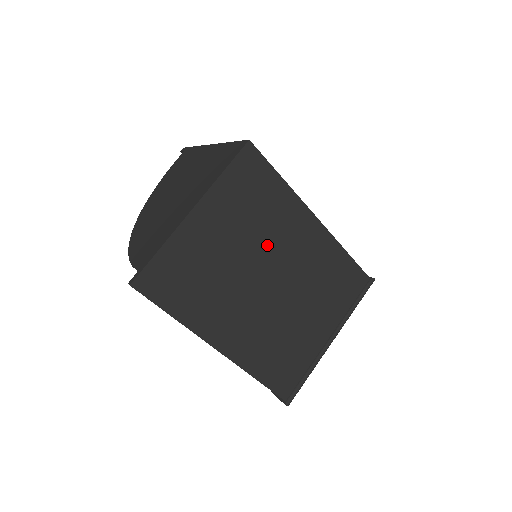
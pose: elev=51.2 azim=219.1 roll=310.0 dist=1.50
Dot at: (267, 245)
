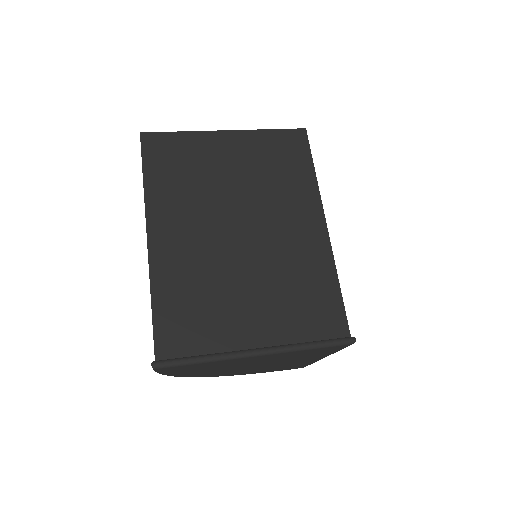
Dot at: (263, 202)
